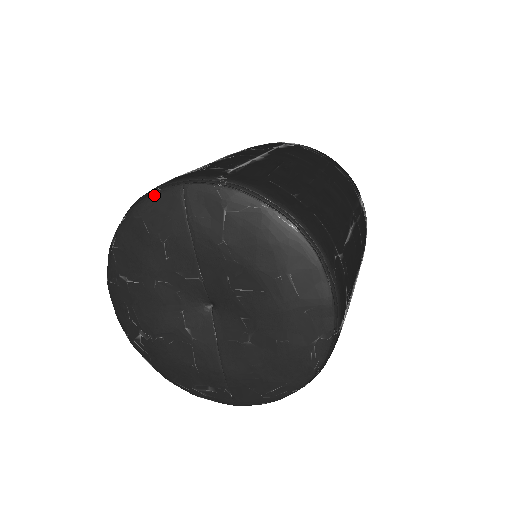
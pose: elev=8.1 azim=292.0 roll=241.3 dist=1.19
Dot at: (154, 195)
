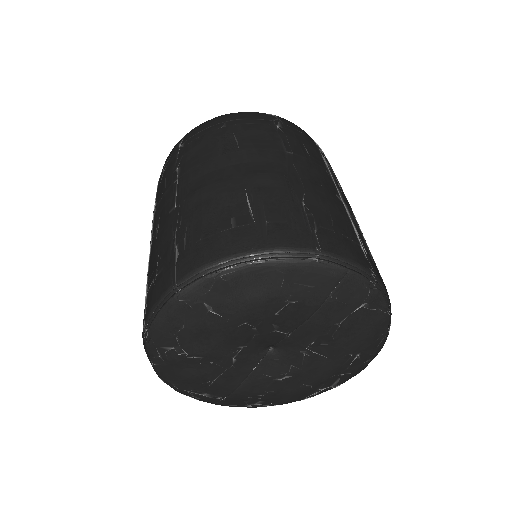
Dot at: (314, 263)
